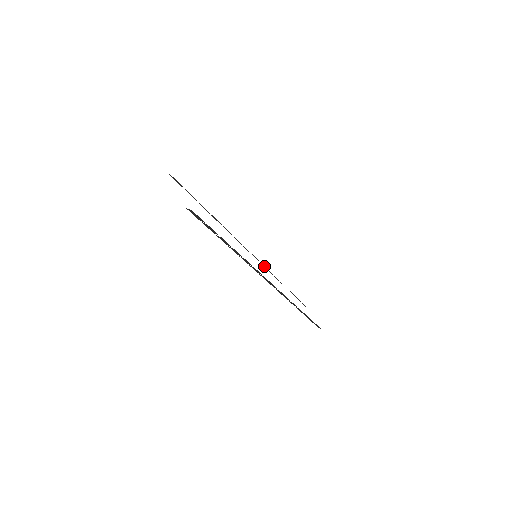
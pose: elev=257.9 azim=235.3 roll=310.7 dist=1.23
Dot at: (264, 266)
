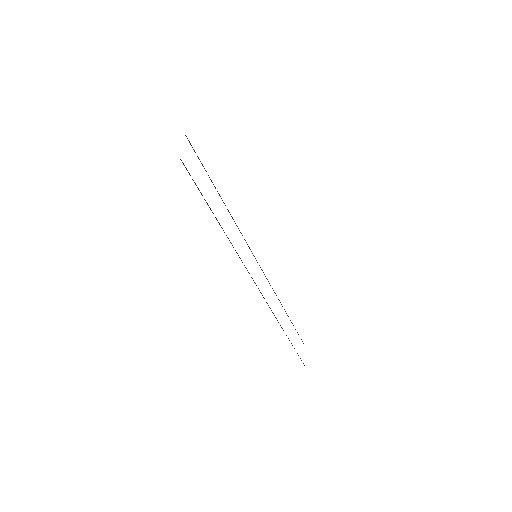
Dot at: occluded
